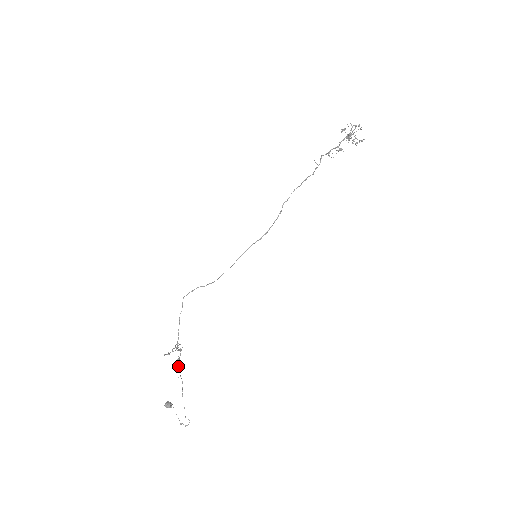
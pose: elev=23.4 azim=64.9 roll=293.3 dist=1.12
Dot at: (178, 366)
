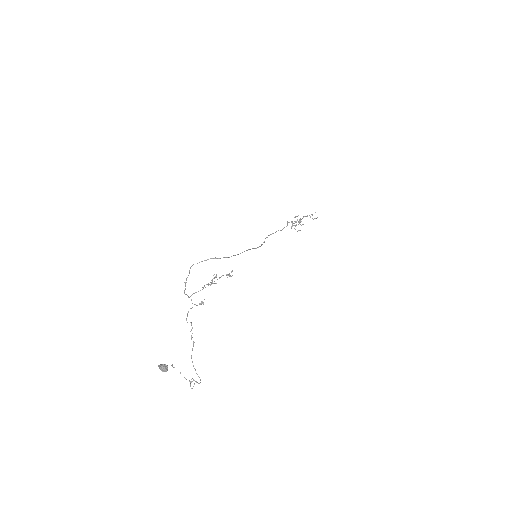
Dot at: occluded
